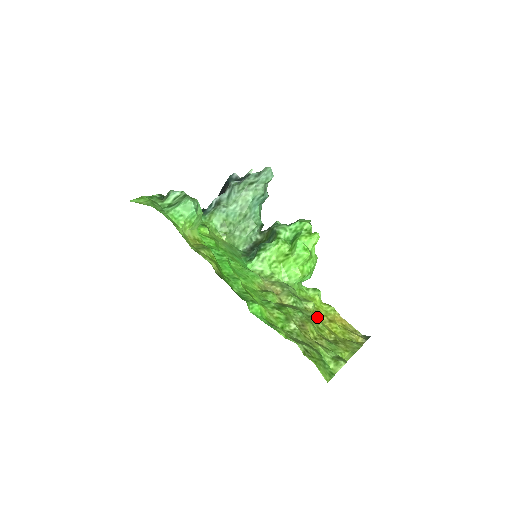
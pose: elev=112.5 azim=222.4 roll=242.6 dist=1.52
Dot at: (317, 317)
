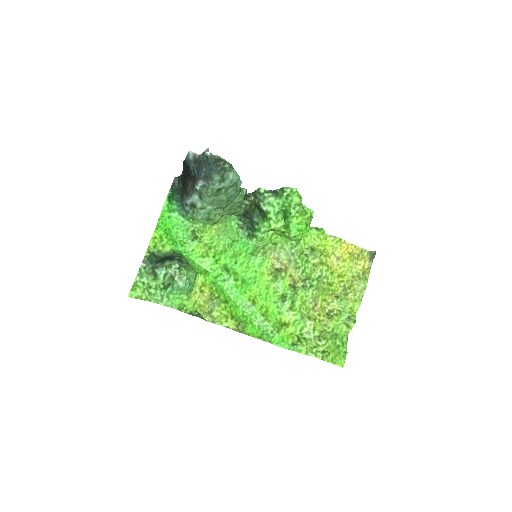
Dot at: (325, 271)
